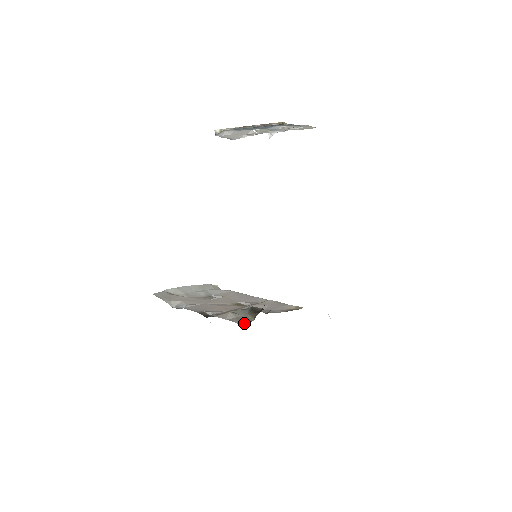
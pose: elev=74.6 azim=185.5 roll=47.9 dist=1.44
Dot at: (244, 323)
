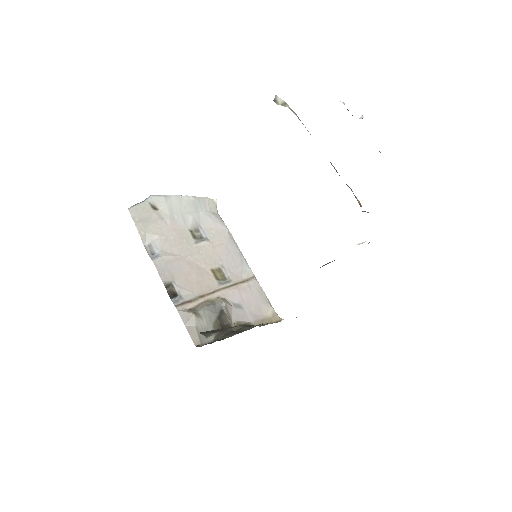
Dot at: (200, 343)
